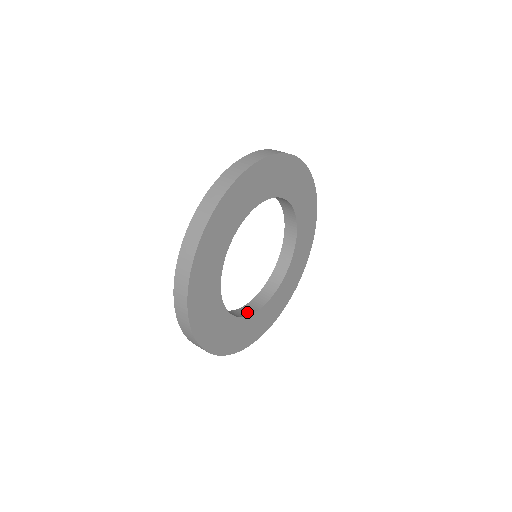
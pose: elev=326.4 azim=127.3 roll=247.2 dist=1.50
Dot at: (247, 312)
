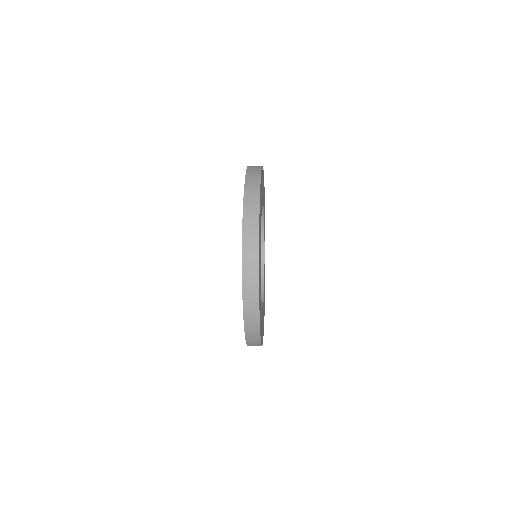
Dot at: occluded
